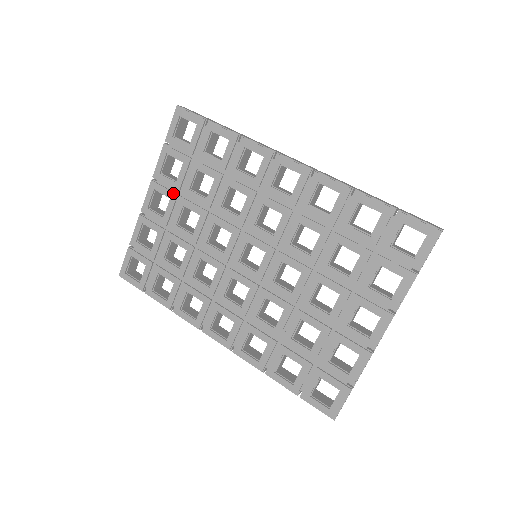
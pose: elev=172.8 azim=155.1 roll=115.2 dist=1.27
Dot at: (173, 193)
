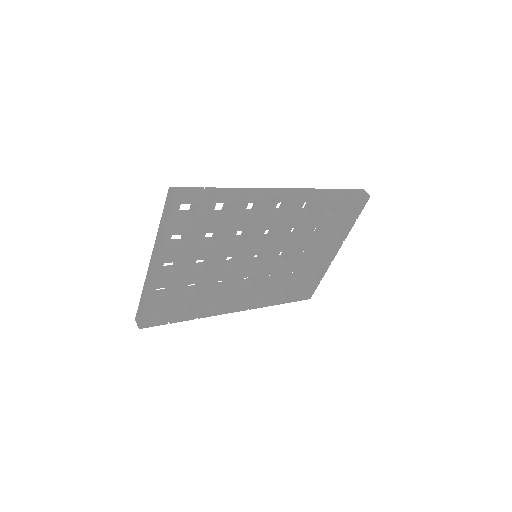
Dot at: (185, 257)
